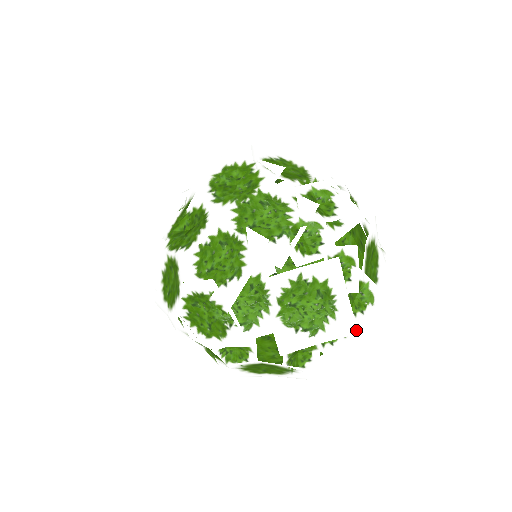
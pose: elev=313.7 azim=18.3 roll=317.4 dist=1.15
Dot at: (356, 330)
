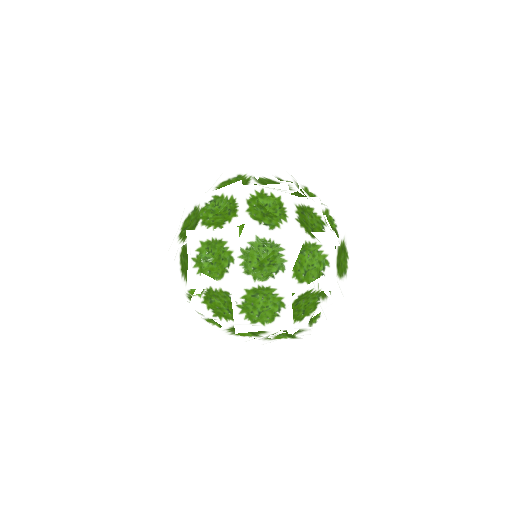
Dot at: (355, 258)
